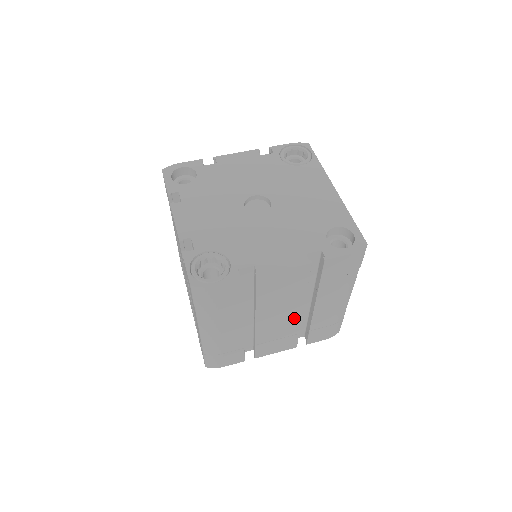
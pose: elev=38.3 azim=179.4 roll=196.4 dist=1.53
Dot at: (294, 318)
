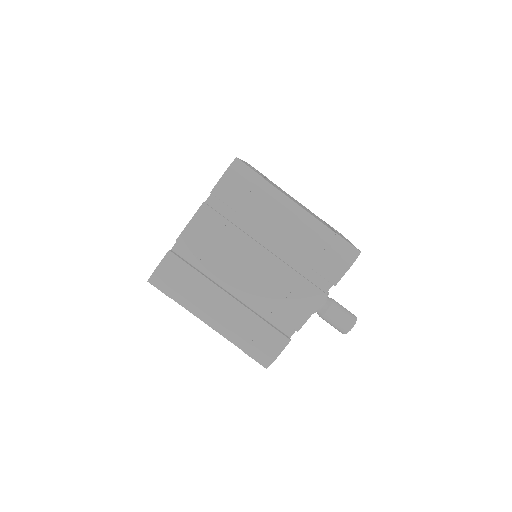
Dot at: (270, 262)
